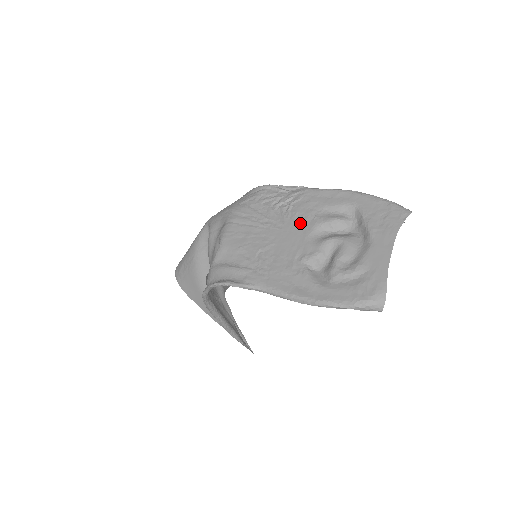
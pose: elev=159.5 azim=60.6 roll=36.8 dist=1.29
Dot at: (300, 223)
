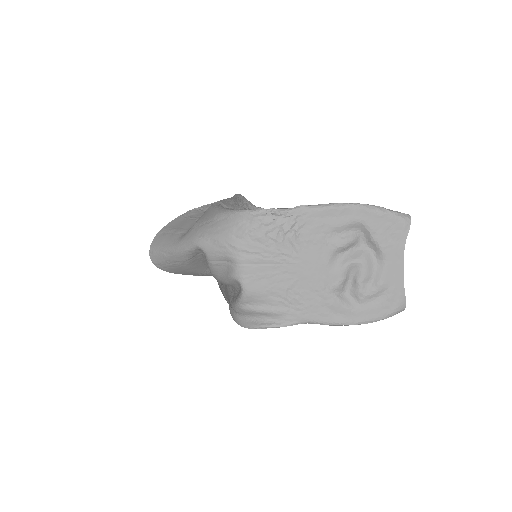
Dot at: (315, 253)
